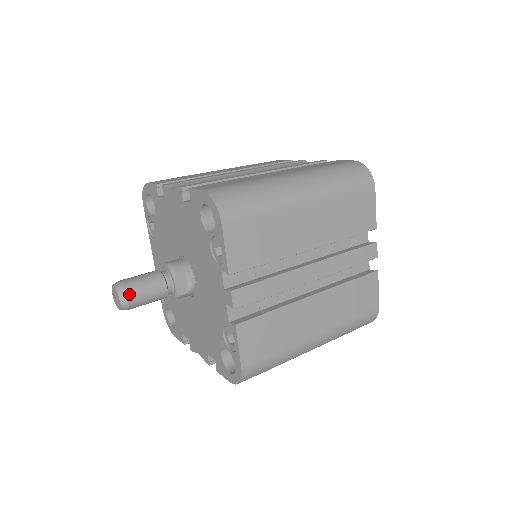
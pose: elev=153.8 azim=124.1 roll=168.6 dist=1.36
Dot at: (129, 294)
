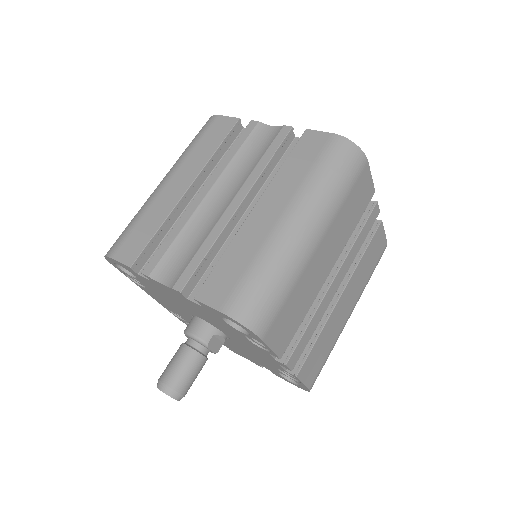
Dot at: (181, 391)
